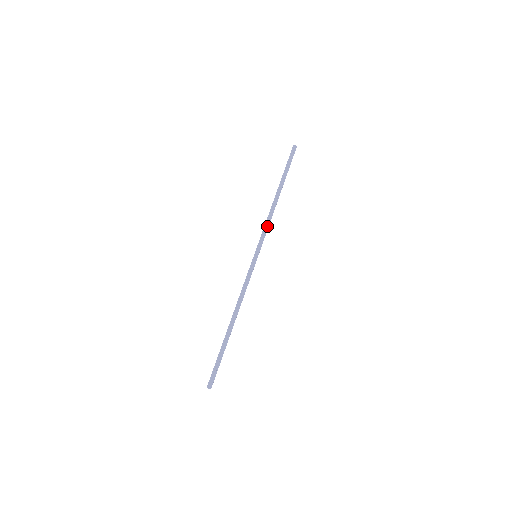
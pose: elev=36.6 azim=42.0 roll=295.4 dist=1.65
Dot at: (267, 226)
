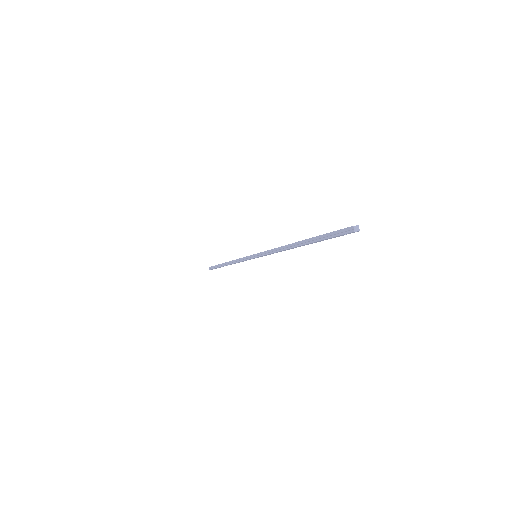
Dot at: (273, 253)
